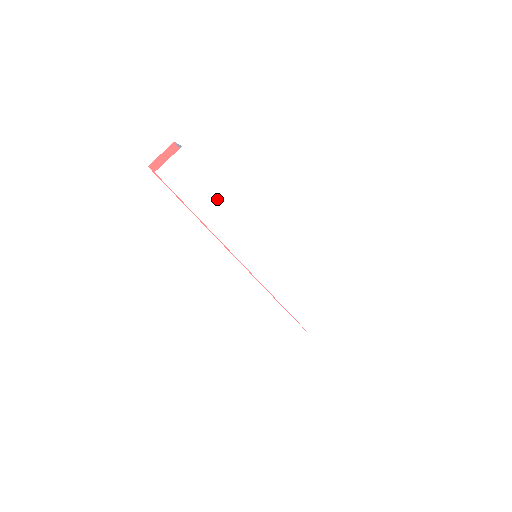
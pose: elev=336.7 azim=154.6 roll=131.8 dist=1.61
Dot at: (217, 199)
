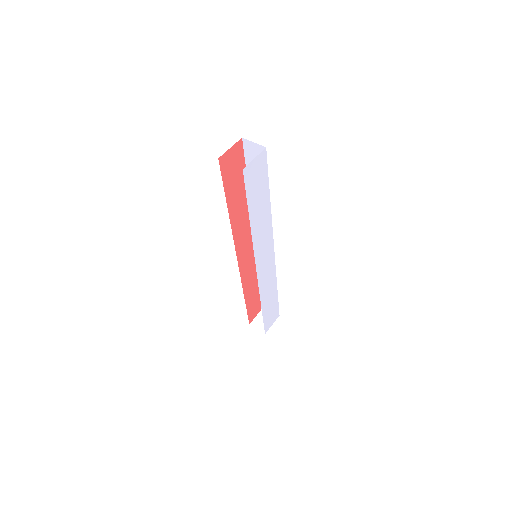
Dot at: (265, 201)
